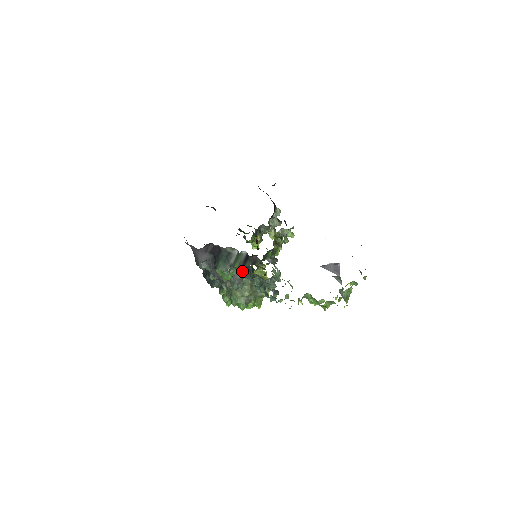
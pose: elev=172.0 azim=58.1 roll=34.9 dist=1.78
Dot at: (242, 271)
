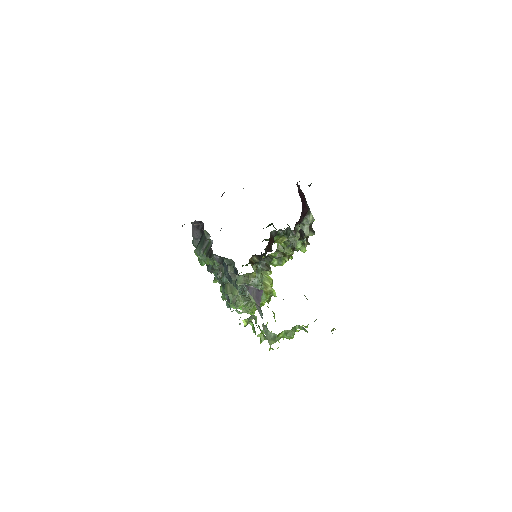
Dot at: occluded
